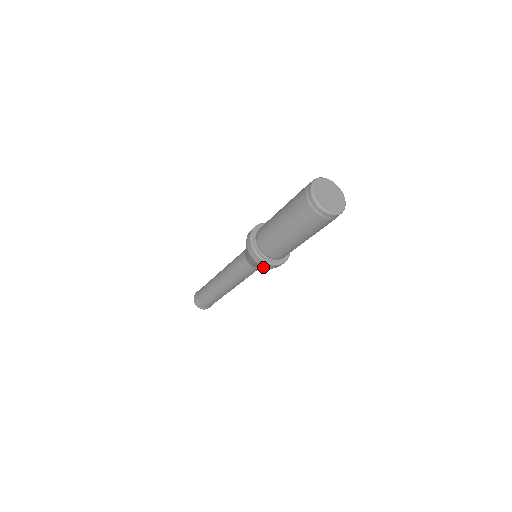
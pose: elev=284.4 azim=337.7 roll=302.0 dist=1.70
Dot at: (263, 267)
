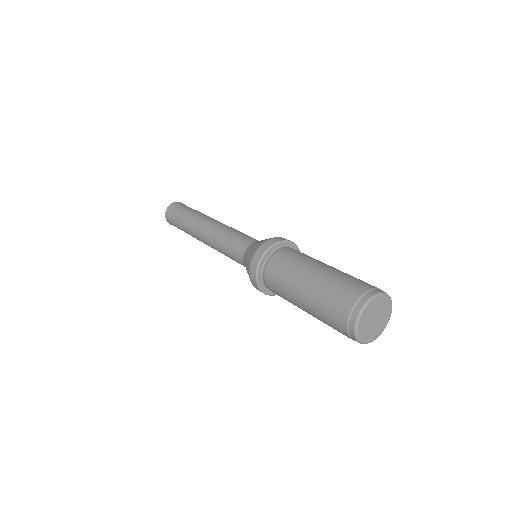
Dot at: occluded
